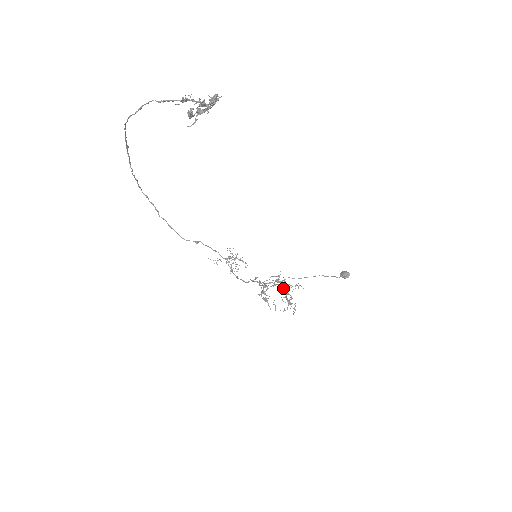
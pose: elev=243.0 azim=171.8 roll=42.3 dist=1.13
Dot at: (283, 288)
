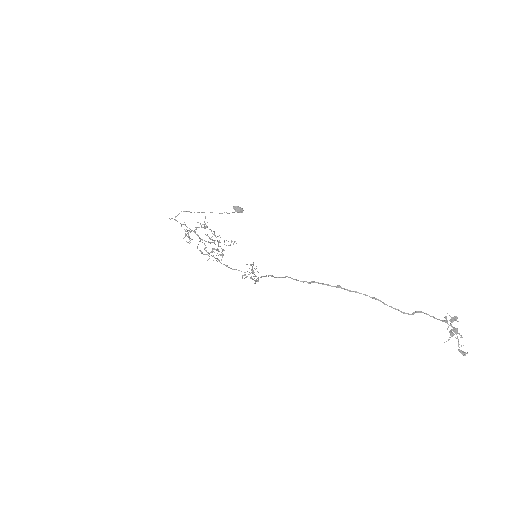
Dot at: occluded
